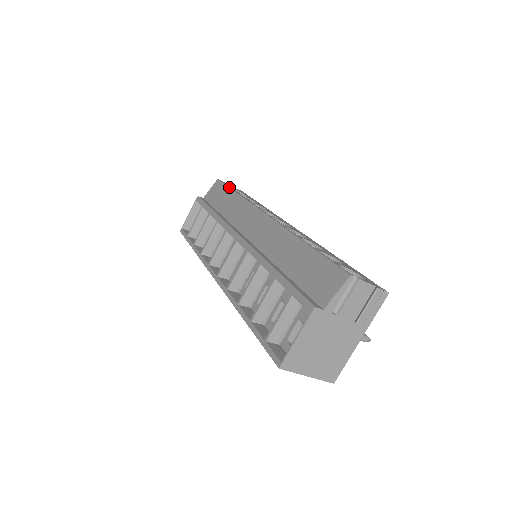
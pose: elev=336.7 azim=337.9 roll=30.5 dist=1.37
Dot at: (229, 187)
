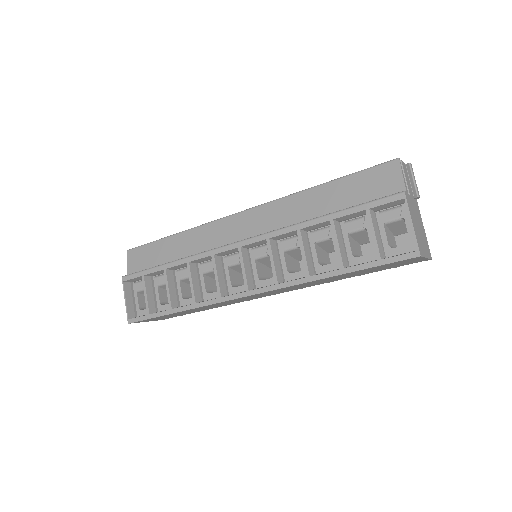
Dot at: (157, 240)
